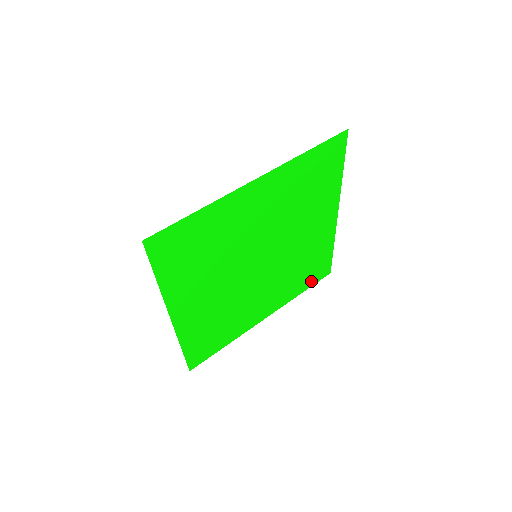
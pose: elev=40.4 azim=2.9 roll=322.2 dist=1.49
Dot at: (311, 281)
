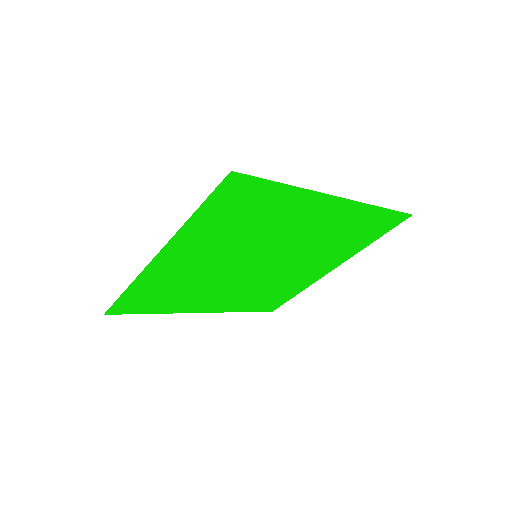
Dot at: (378, 232)
